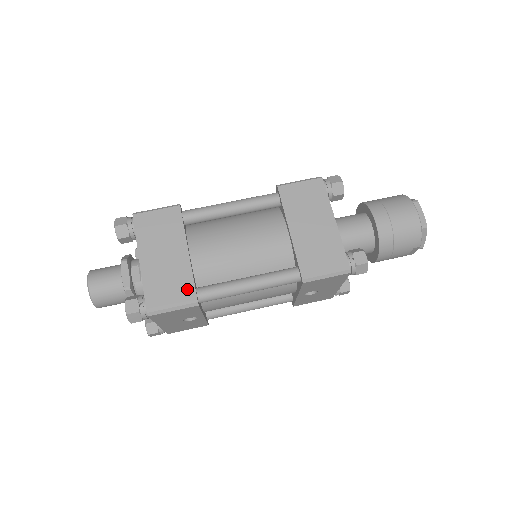
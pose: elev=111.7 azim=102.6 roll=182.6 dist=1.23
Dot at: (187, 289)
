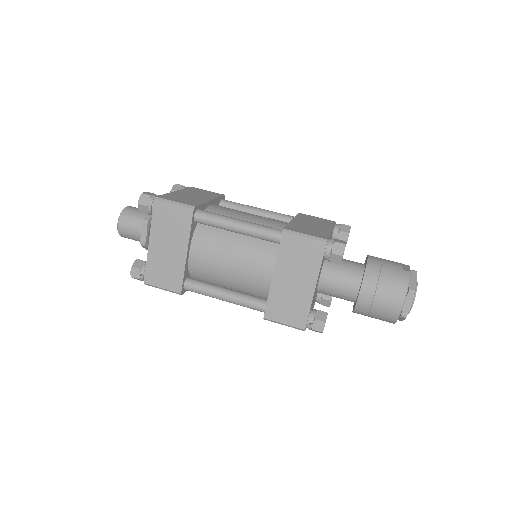
Dot at: (177, 281)
